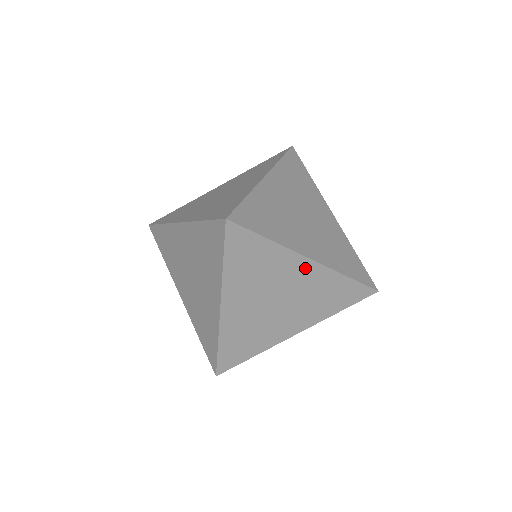
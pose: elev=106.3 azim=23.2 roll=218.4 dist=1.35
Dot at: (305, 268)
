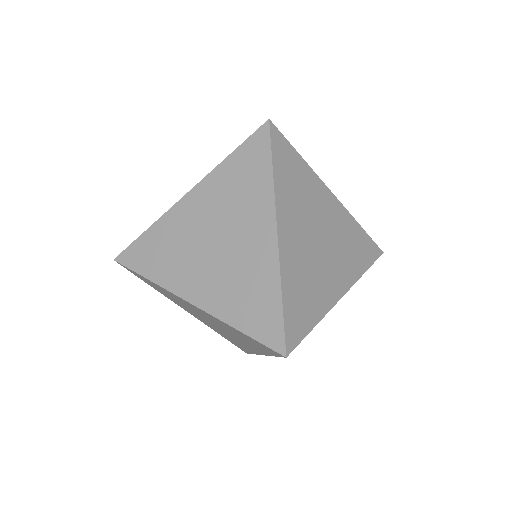
Dot at: (331, 203)
